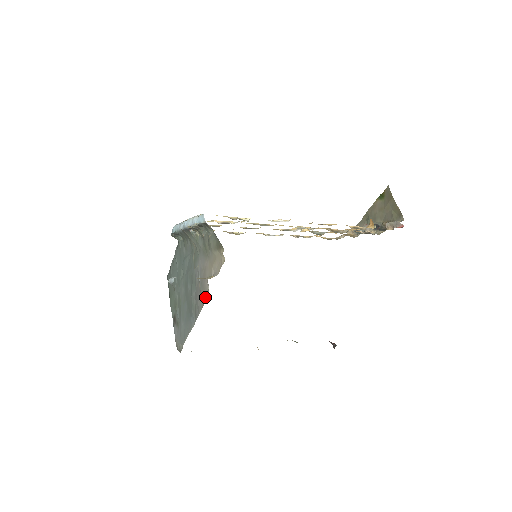
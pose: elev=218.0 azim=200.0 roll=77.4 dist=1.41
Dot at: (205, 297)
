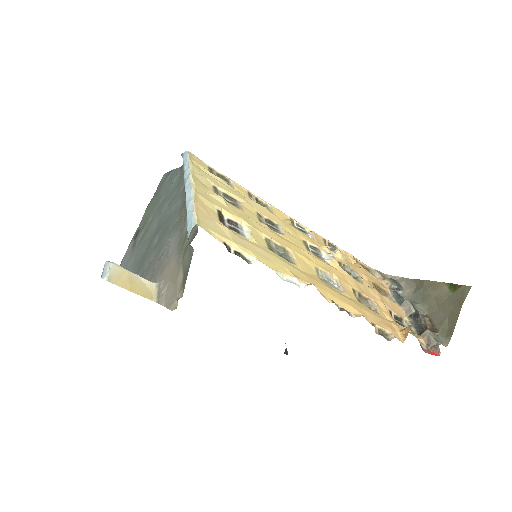
Dot at: occluded
